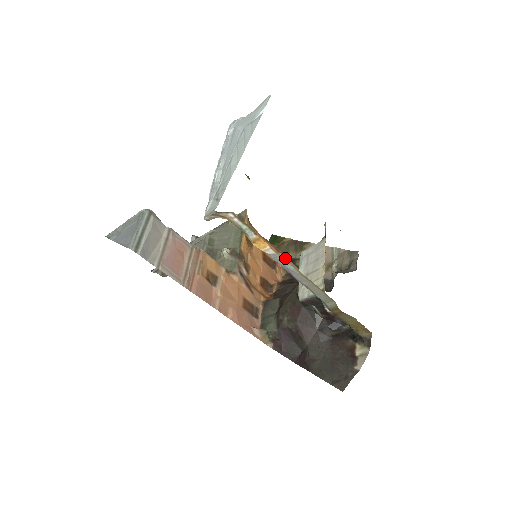
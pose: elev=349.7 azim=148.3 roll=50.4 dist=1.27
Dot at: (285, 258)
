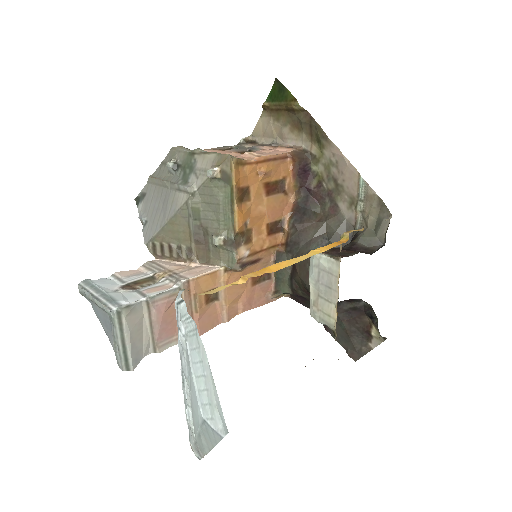
Dot at: occluded
